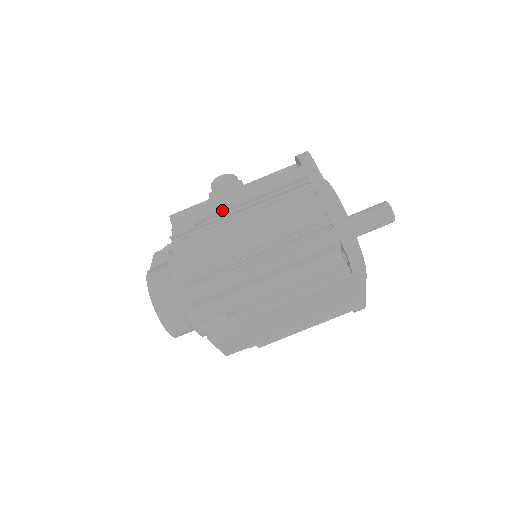
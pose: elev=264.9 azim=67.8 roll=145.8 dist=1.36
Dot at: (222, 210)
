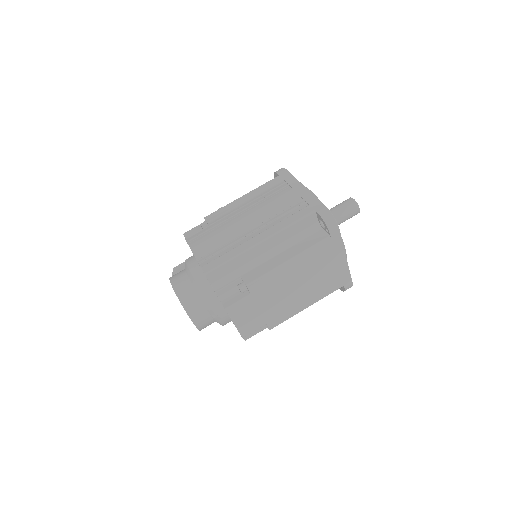
Dot at: (224, 214)
